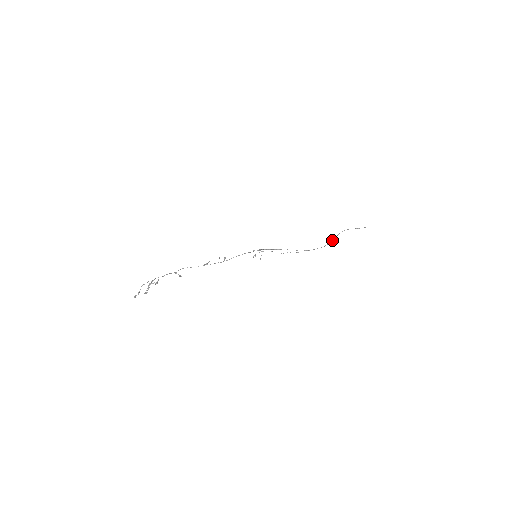
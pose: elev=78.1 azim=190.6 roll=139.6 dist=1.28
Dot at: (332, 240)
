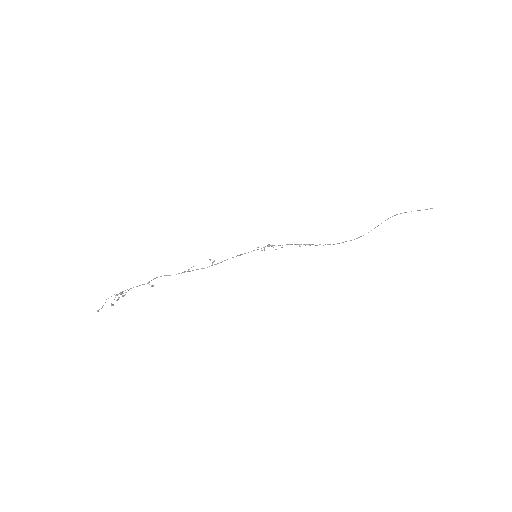
Dot at: occluded
